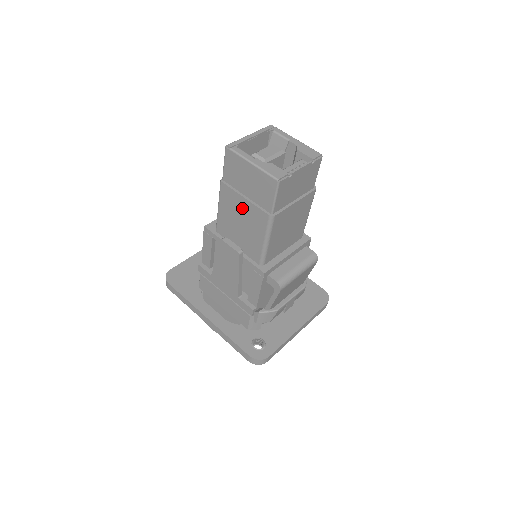
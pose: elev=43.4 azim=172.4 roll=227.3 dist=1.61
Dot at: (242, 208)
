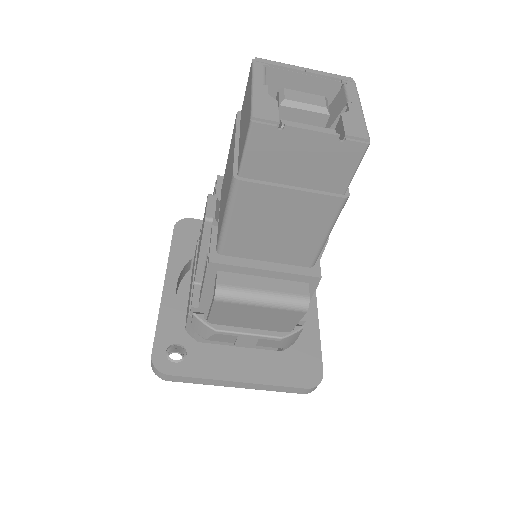
Dot at: (231, 157)
